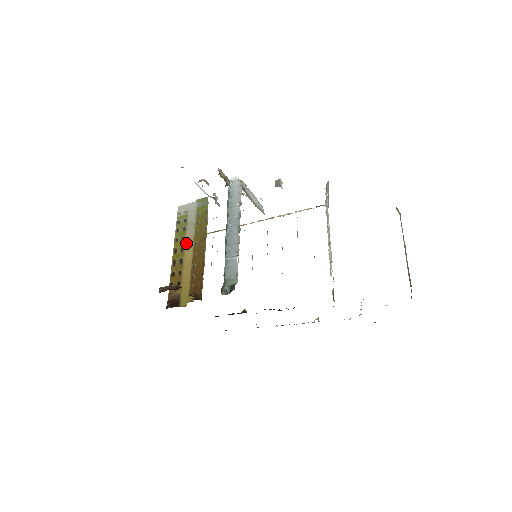
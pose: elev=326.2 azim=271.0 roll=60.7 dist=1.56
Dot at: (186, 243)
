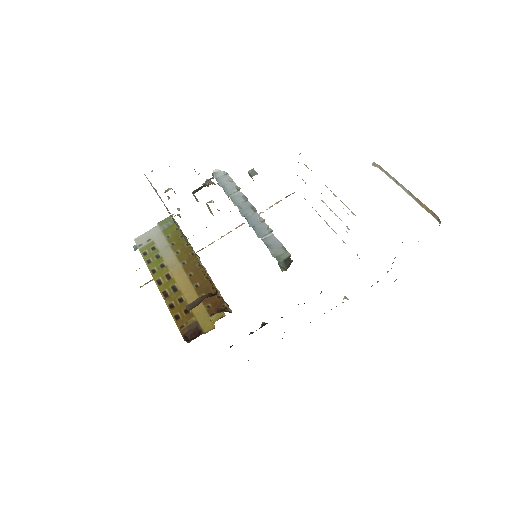
Dot at: (170, 268)
